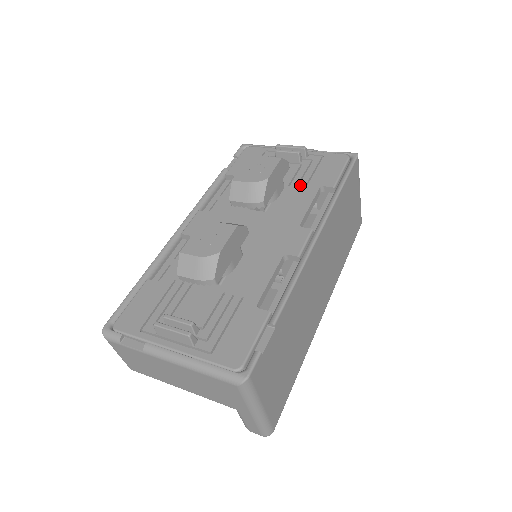
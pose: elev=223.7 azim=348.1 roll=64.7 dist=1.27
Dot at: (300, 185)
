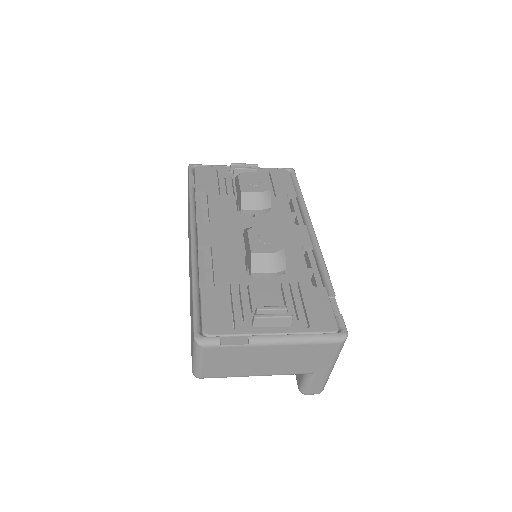
Dot at: occluded
